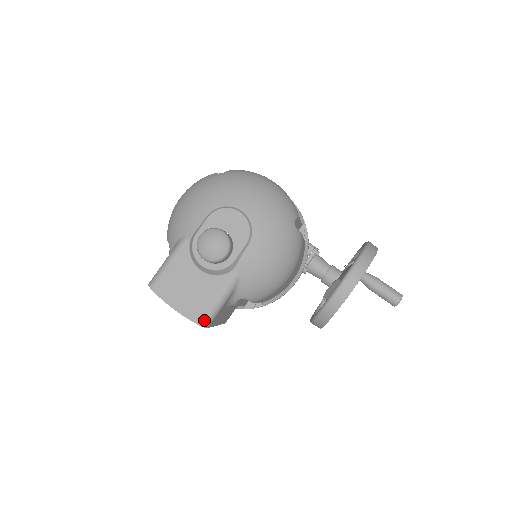
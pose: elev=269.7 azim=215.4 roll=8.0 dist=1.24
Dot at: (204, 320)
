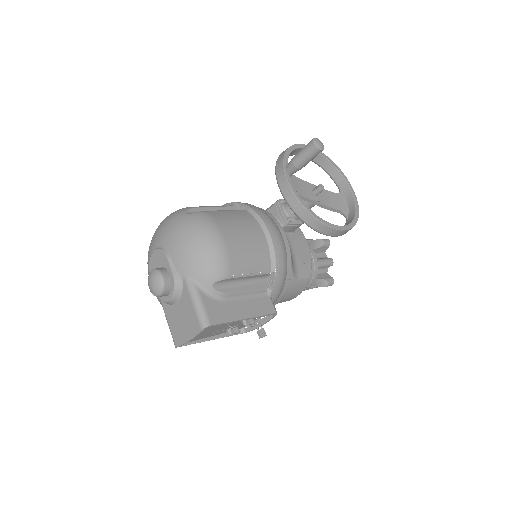
Dot at: (201, 324)
